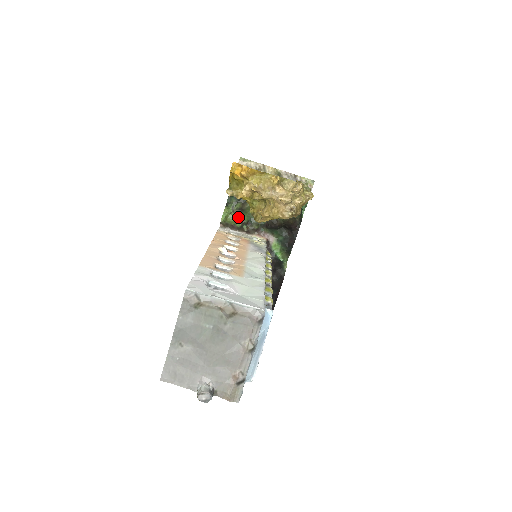
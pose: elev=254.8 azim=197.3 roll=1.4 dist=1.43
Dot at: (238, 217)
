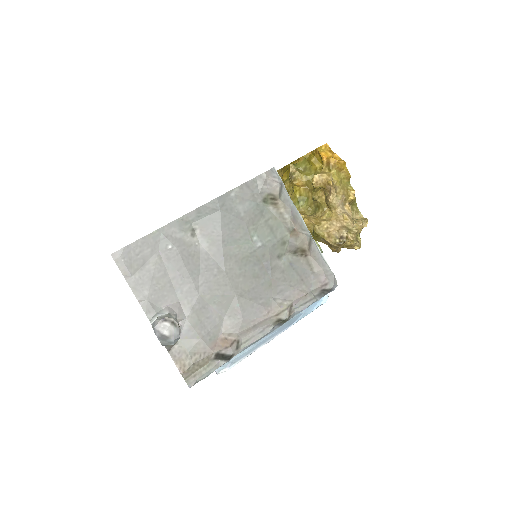
Dot at: occluded
